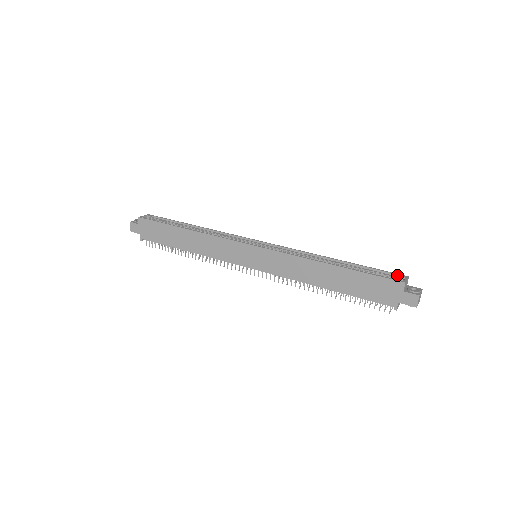
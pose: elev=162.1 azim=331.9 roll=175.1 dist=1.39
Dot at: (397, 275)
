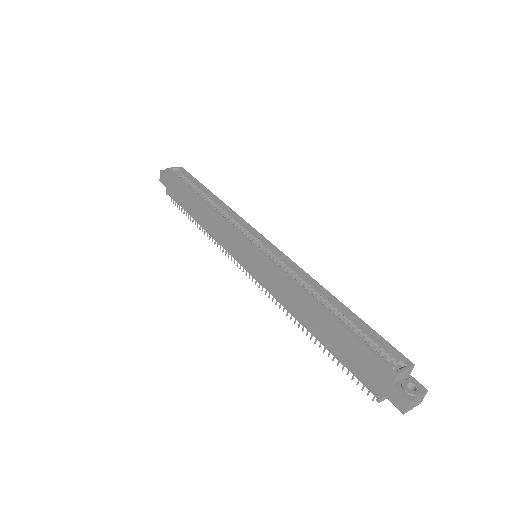
Dot at: (400, 355)
